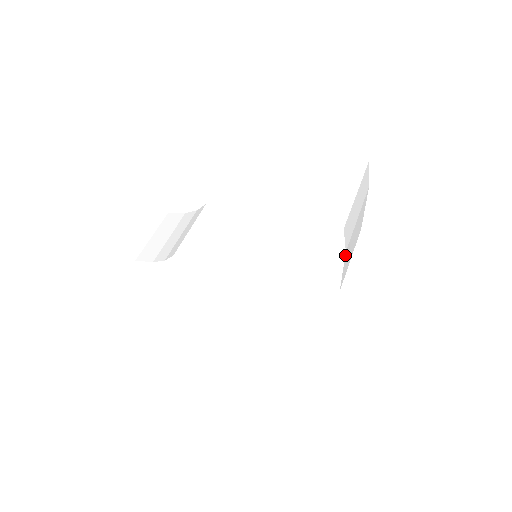
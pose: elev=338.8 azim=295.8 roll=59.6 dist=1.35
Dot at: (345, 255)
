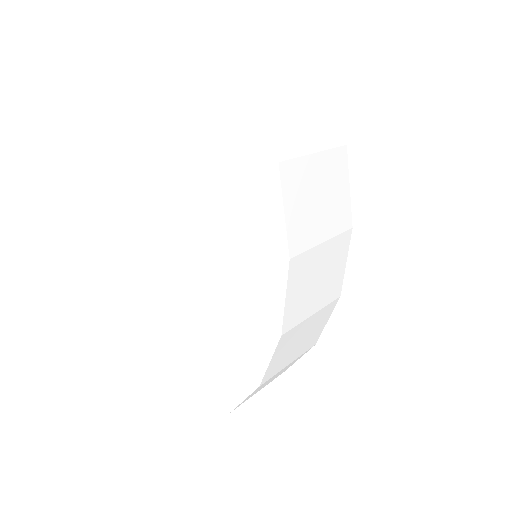
Dot at: (254, 77)
